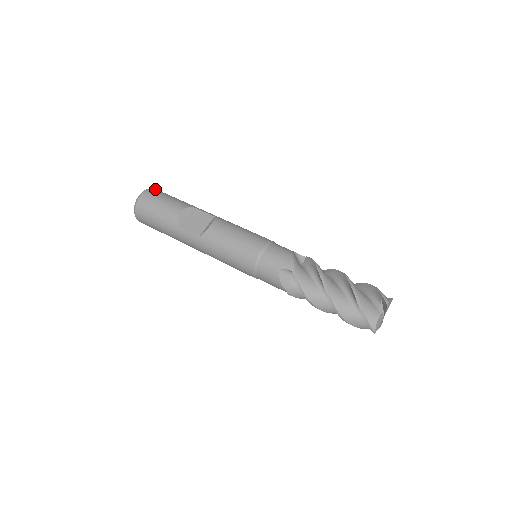
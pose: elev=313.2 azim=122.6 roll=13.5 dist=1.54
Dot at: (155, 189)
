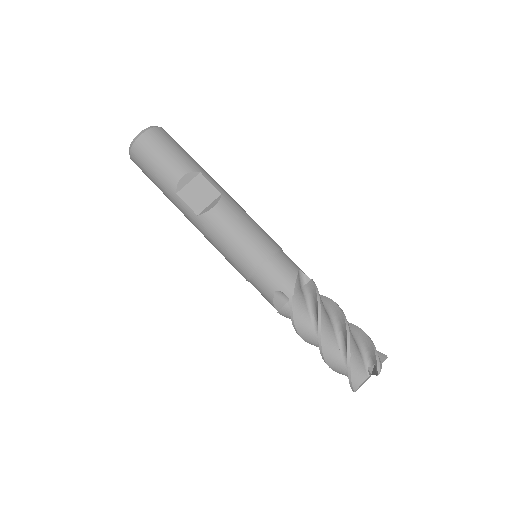
Dot at: (160, 129)
